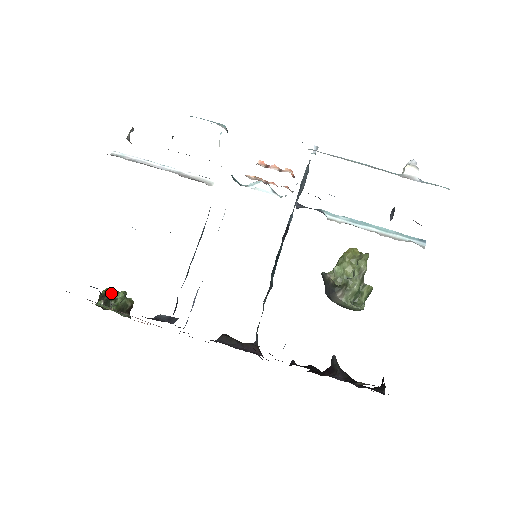
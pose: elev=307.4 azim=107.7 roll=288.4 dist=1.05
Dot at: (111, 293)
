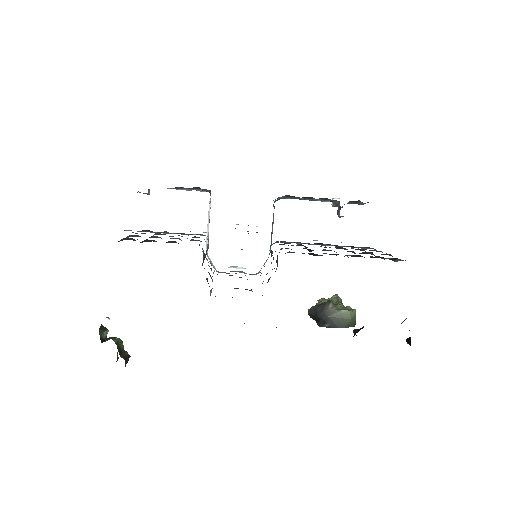
Dot at: occluded
